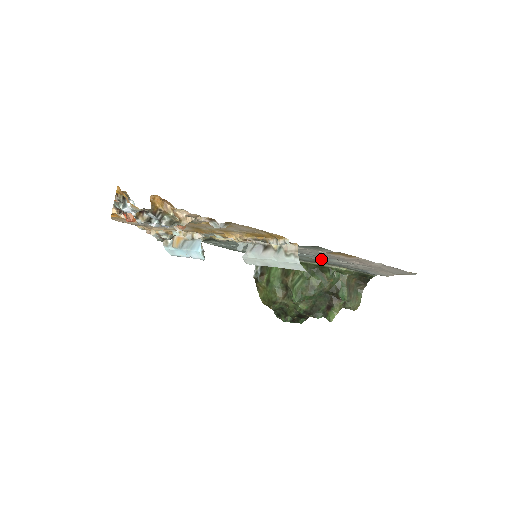
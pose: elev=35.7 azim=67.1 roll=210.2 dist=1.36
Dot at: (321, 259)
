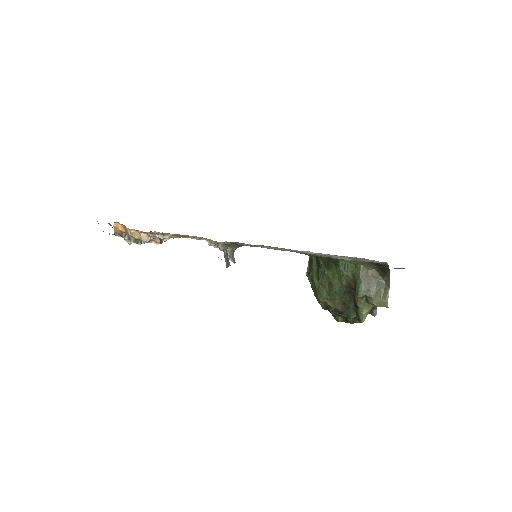
Dot at: occluded
